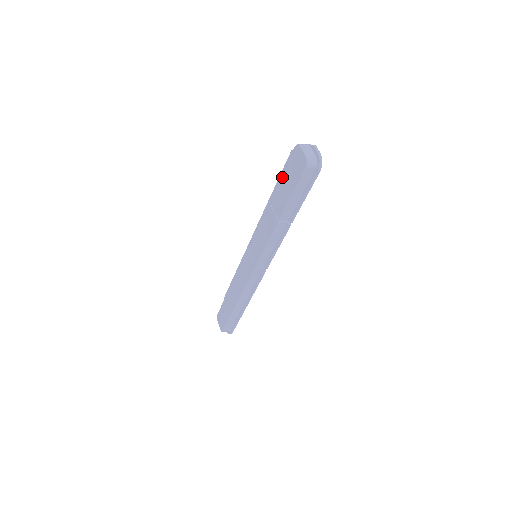
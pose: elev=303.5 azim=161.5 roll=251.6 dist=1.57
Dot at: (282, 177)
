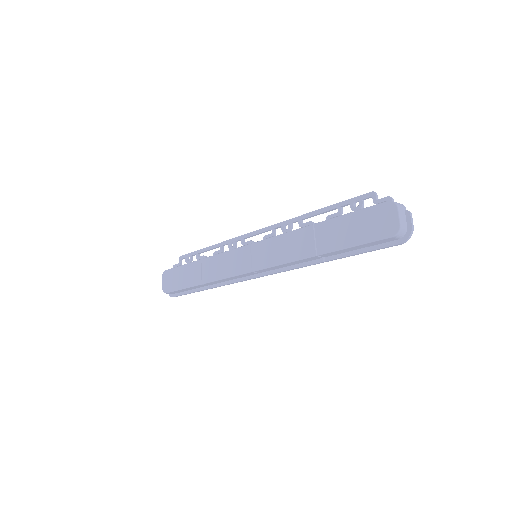
Dot at: (349, 216)
